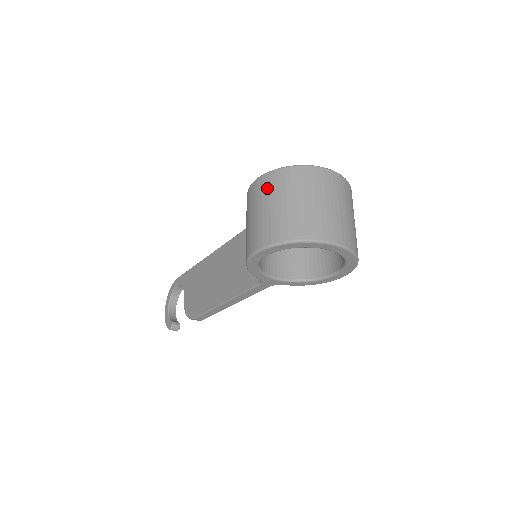
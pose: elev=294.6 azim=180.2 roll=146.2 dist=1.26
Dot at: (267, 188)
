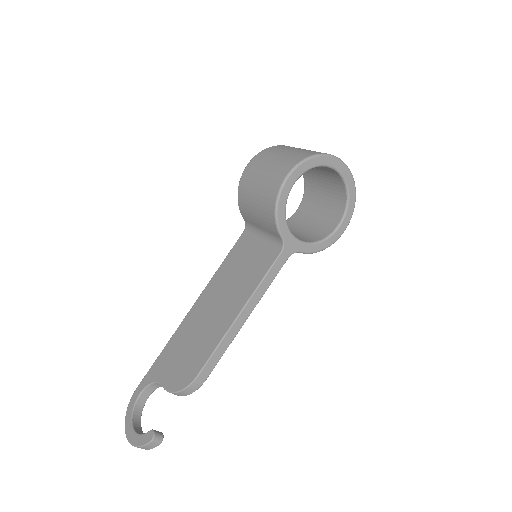
Dot at: (265, 156)
